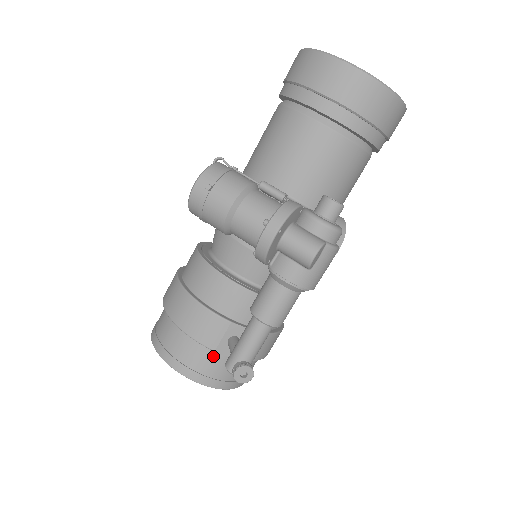
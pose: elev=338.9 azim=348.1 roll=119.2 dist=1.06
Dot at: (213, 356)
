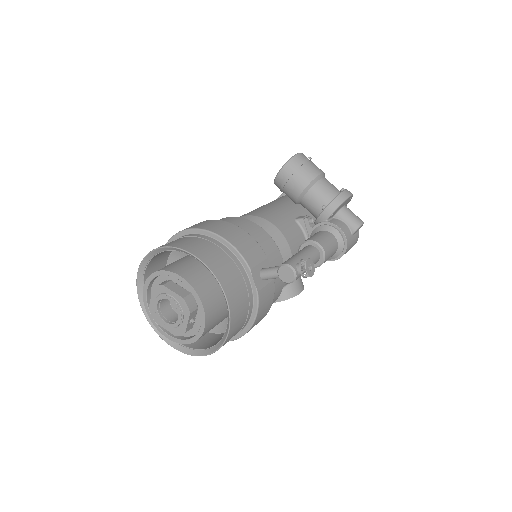
Dot at: (242, 276)
